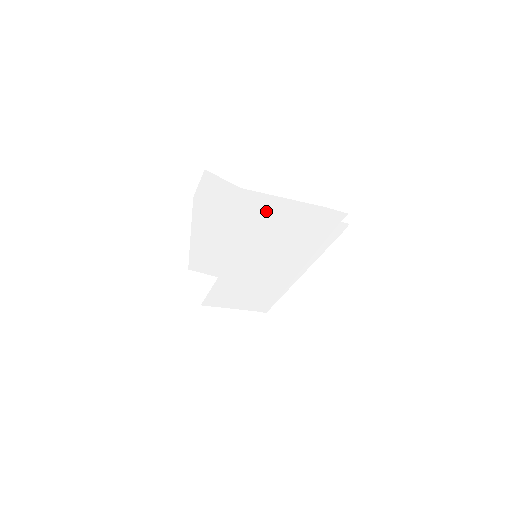
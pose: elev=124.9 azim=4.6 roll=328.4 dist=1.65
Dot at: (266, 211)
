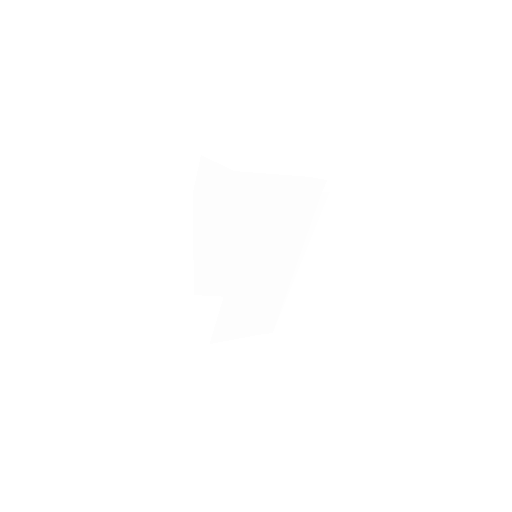
Dot at: (259, 195)
